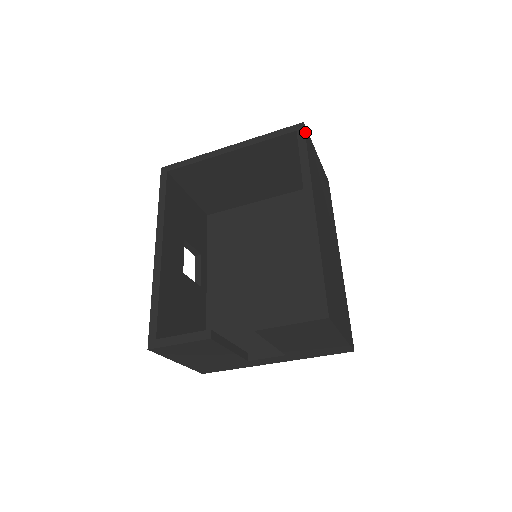
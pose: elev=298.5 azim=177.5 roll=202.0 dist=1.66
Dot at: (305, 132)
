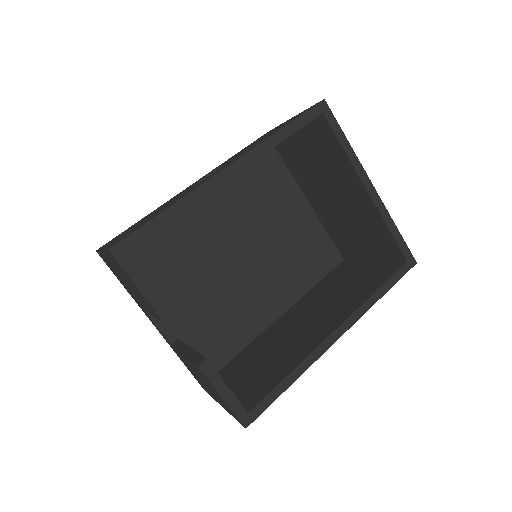
Dot at: (407, 271)
